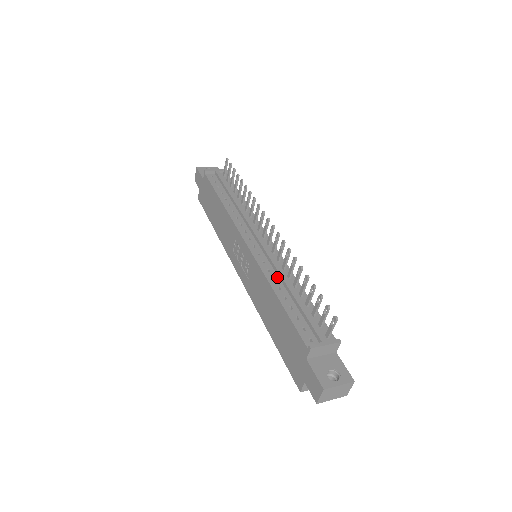
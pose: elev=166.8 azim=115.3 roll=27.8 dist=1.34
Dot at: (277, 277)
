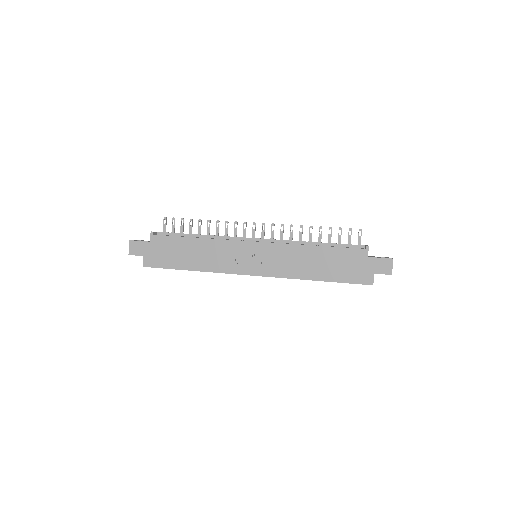
Dot at: occluded
